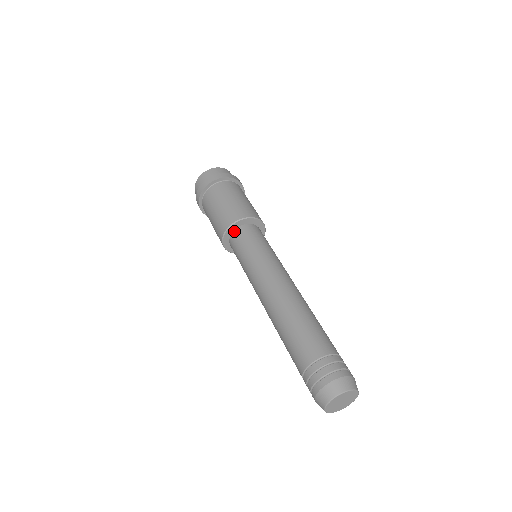
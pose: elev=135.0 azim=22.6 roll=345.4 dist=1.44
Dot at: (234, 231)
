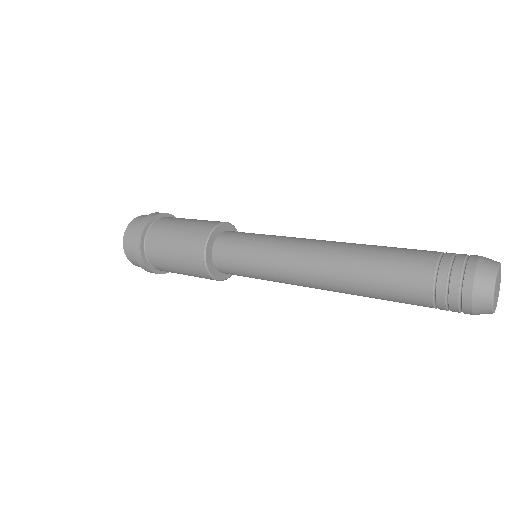
Dot at: (228, 230)
